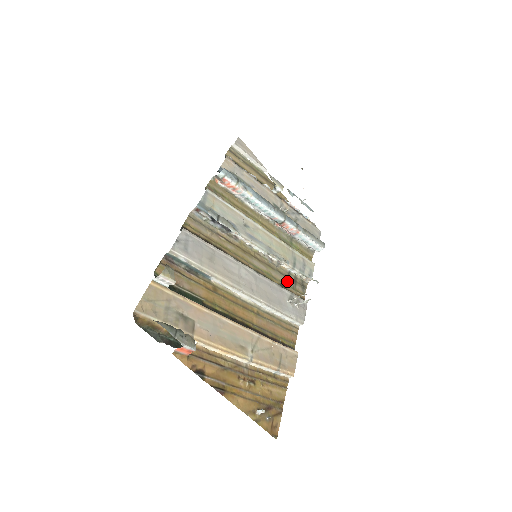
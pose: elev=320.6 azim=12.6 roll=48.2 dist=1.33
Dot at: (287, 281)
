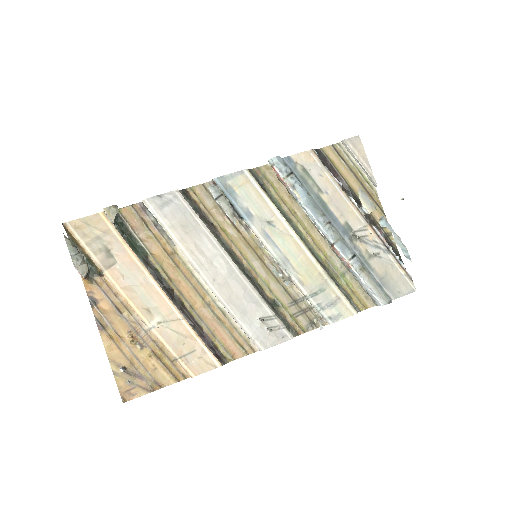
Dot at: (289, 304)
